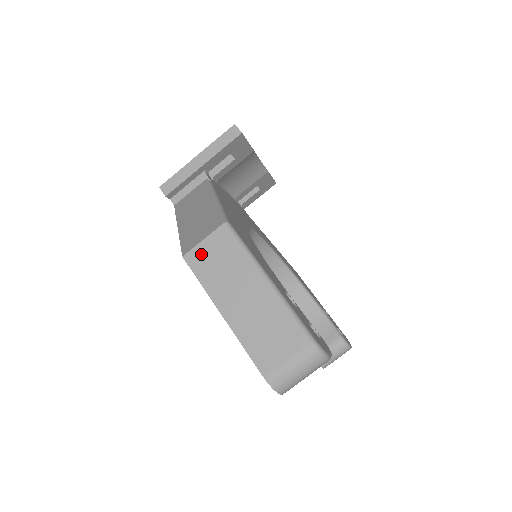
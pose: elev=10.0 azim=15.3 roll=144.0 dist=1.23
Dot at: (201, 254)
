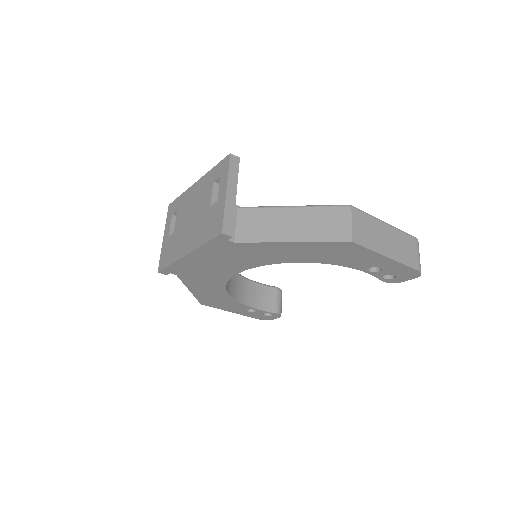
Dot at: (358, 232)
